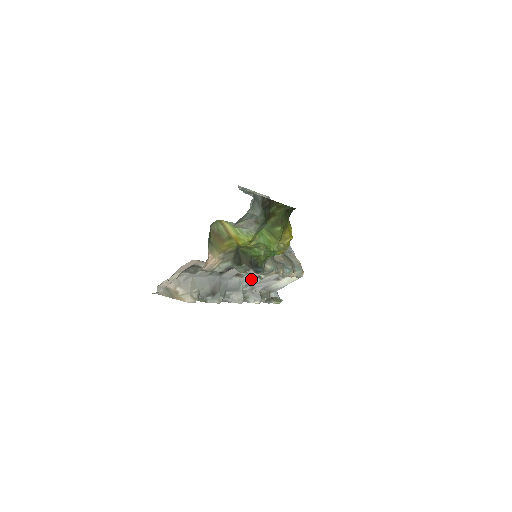
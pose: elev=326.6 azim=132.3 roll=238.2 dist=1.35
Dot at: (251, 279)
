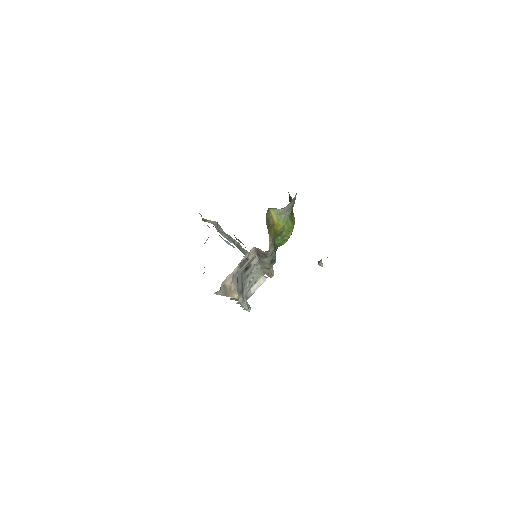
Dot at: (248, 281)
